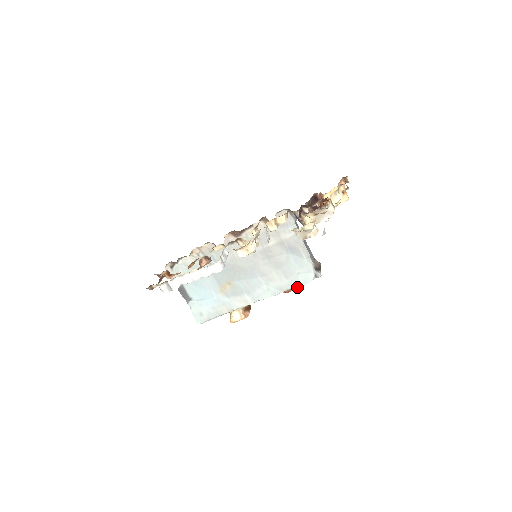
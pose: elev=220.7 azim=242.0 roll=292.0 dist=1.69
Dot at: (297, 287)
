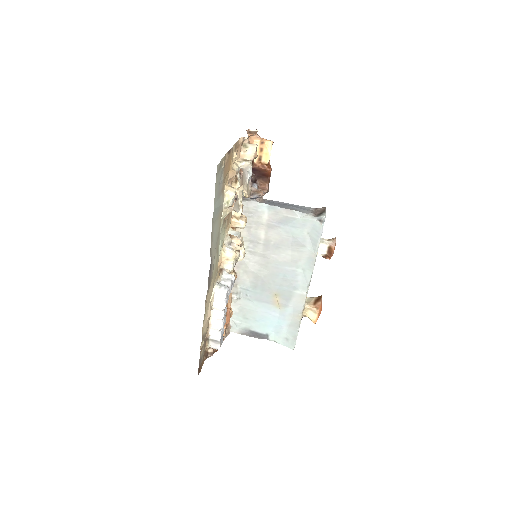
Dot at: (333, 244)
